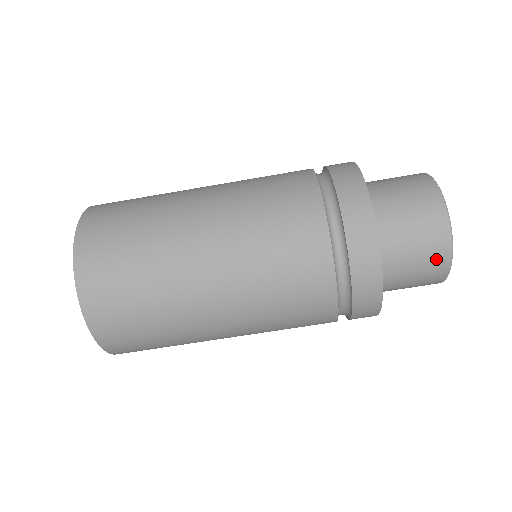
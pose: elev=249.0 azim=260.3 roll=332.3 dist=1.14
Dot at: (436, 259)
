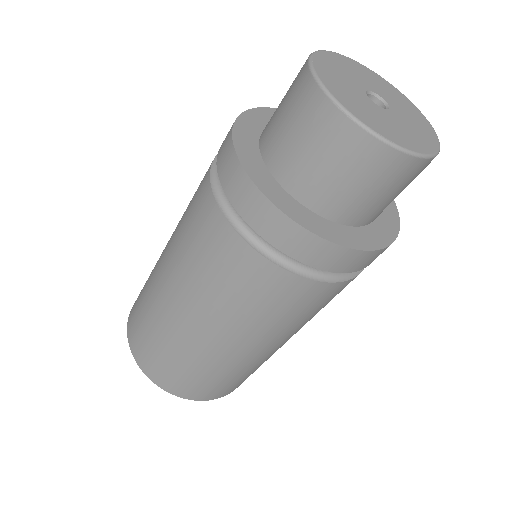
Dot at: occluded
